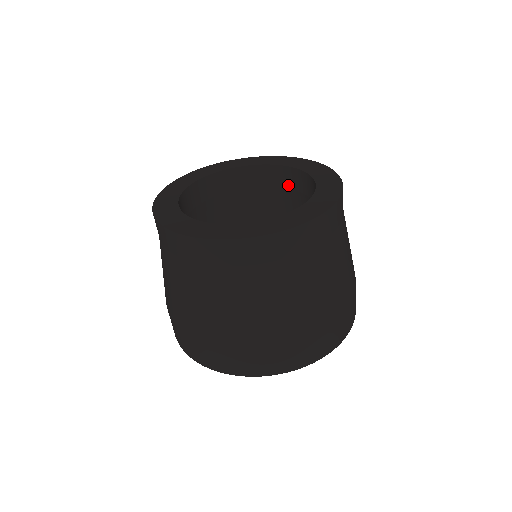
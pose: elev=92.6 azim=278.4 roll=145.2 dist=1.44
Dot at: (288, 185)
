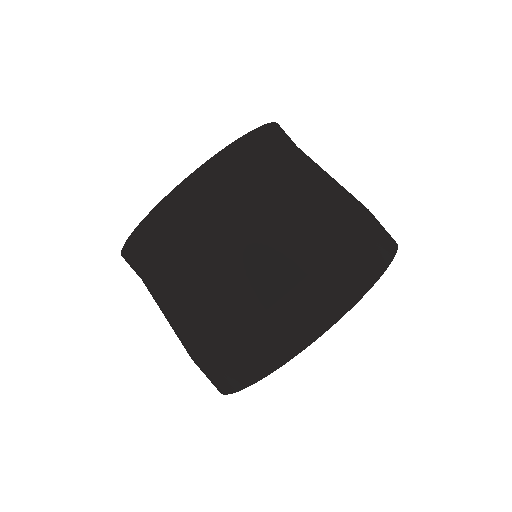
Dot at: occluded
